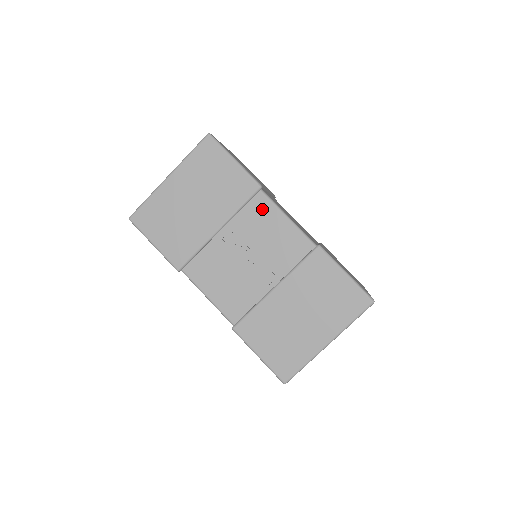
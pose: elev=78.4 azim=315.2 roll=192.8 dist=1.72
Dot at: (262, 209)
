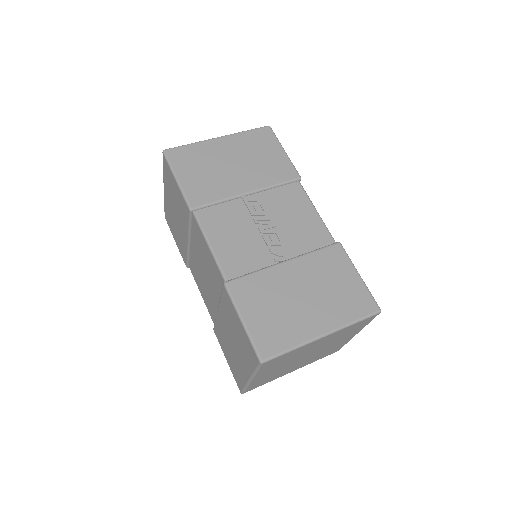
Dot at: (295, 195)
